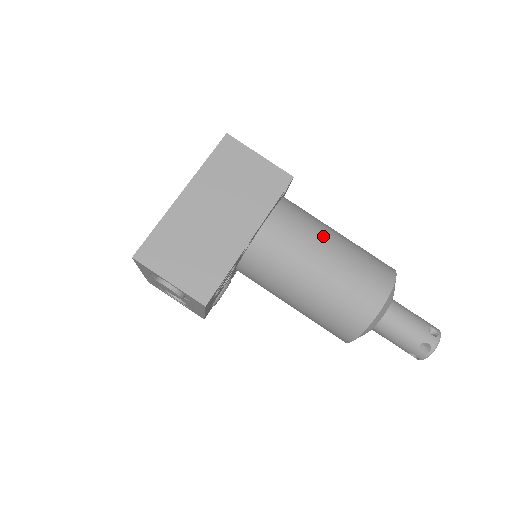
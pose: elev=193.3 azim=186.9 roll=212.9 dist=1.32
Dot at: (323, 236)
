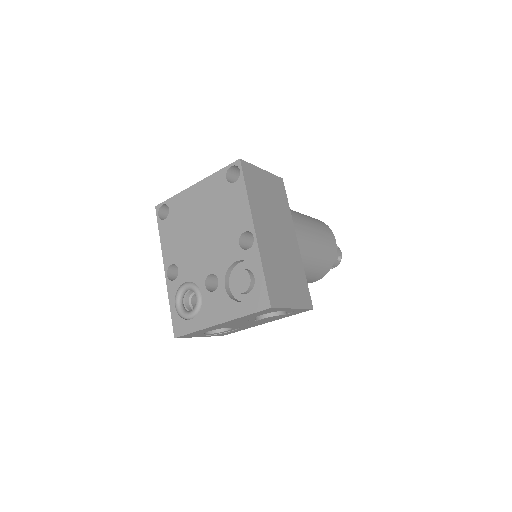
Dot at: (298, 216)
